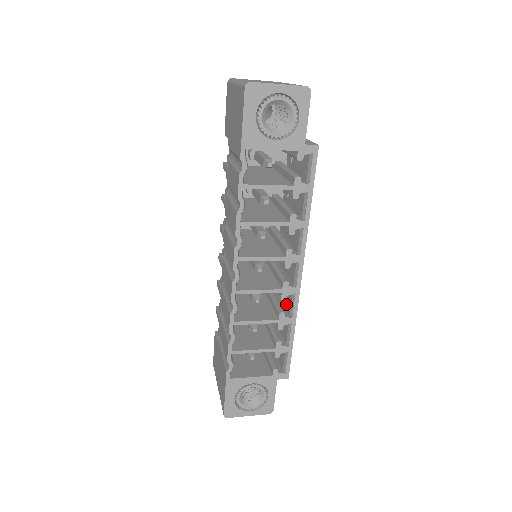
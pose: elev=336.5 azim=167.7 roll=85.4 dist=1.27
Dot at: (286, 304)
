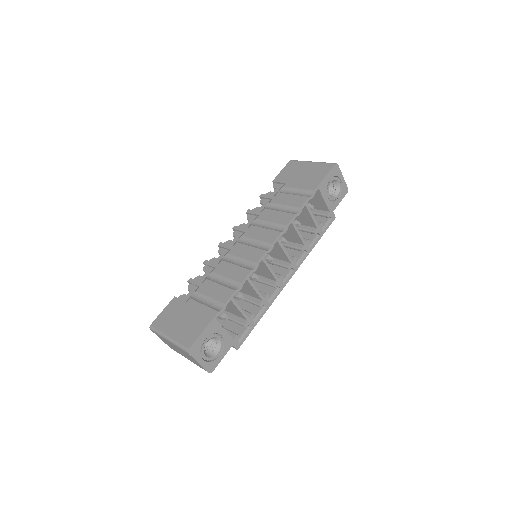
Dot at: occluded
